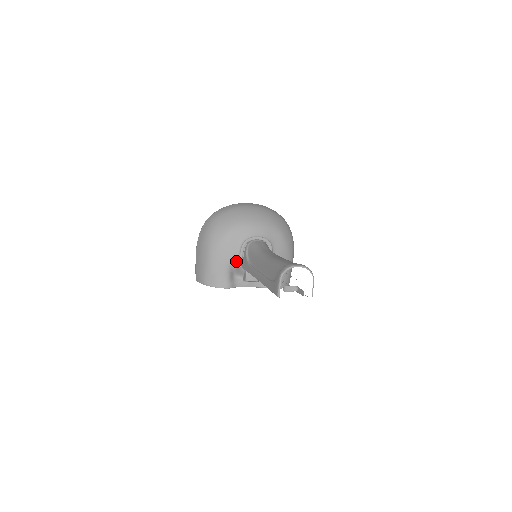
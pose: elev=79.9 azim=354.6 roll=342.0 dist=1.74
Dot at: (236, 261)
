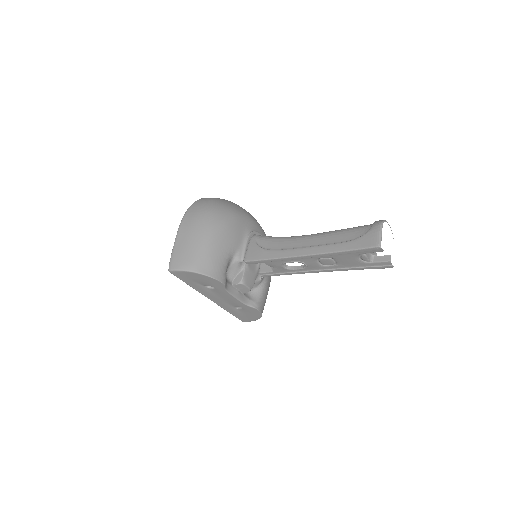
Dot at: (239, 251)
